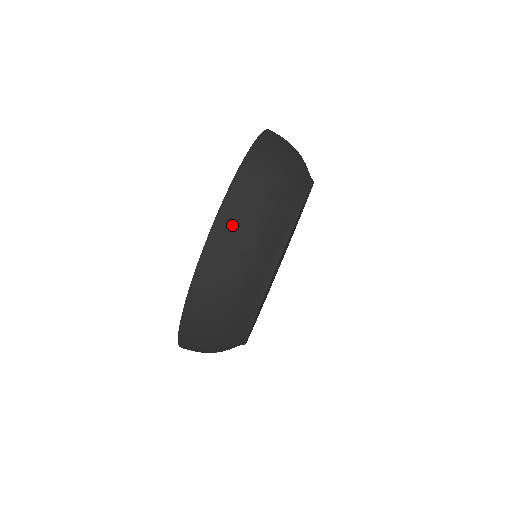
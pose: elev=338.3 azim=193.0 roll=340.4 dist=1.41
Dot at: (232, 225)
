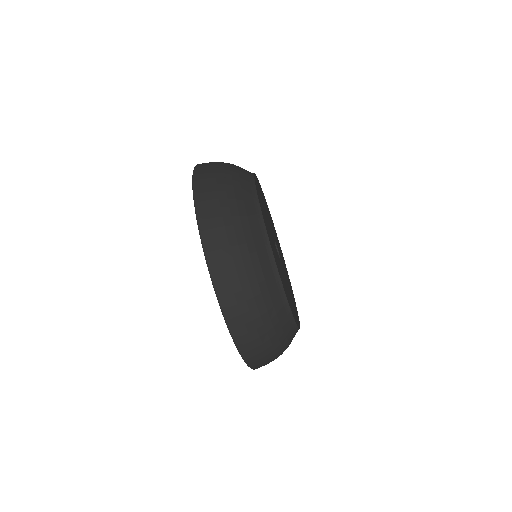
Dot at: (207, 189)
